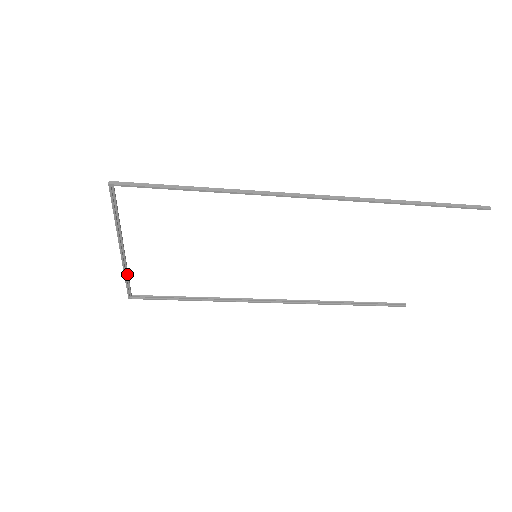
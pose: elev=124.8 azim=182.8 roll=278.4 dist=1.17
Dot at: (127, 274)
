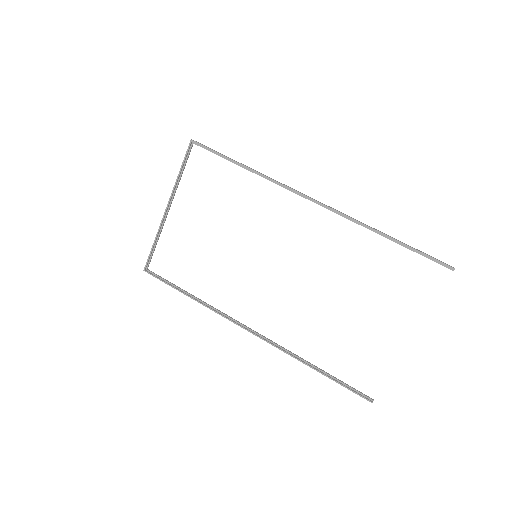
Dot at: (158, 239)
